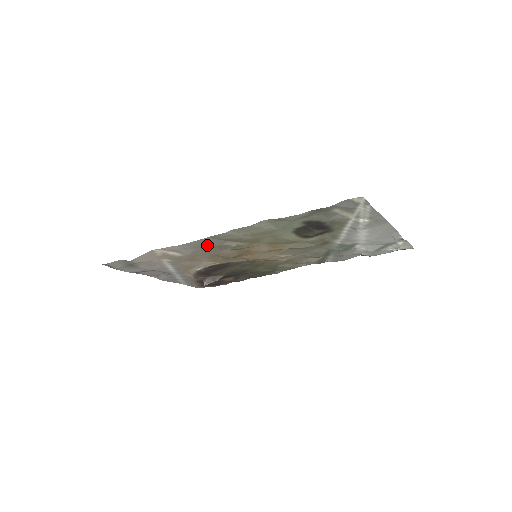
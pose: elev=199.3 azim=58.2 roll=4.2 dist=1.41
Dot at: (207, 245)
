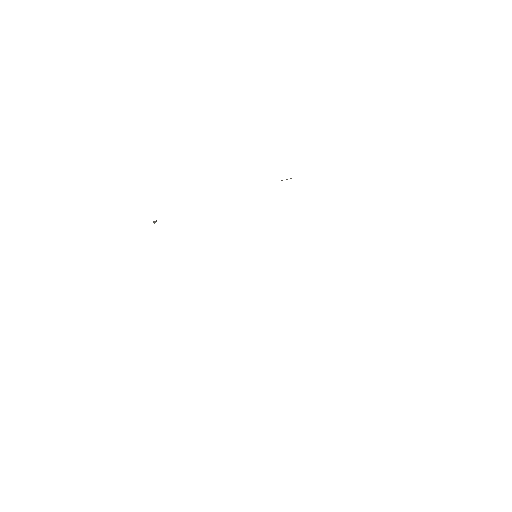
Dot at: occluded
